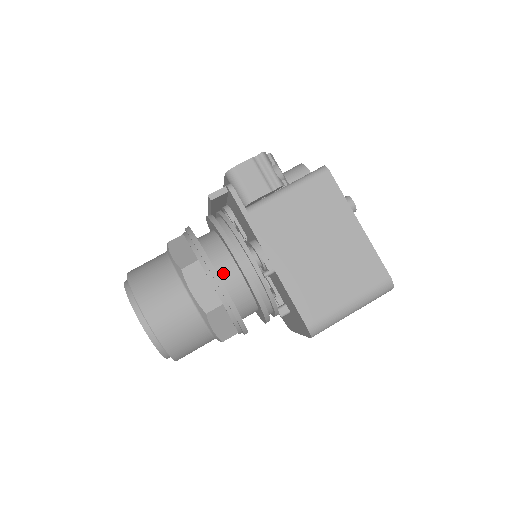
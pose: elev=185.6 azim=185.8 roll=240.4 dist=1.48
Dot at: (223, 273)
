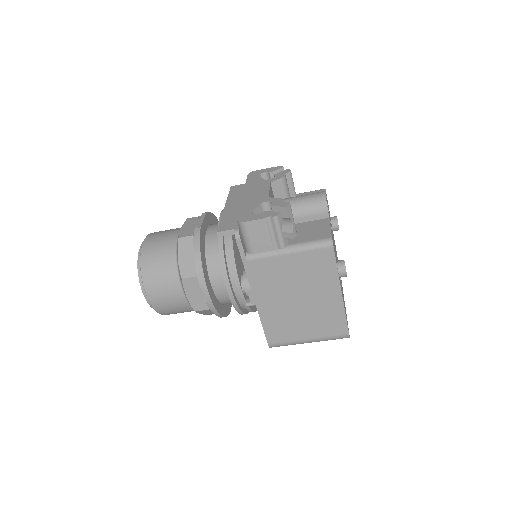
Dot at: (216, 286)
